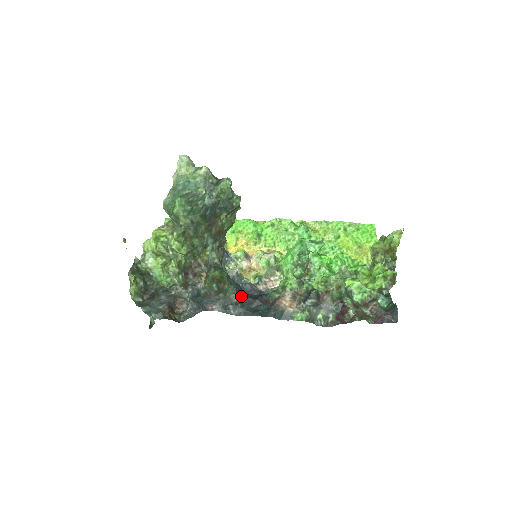
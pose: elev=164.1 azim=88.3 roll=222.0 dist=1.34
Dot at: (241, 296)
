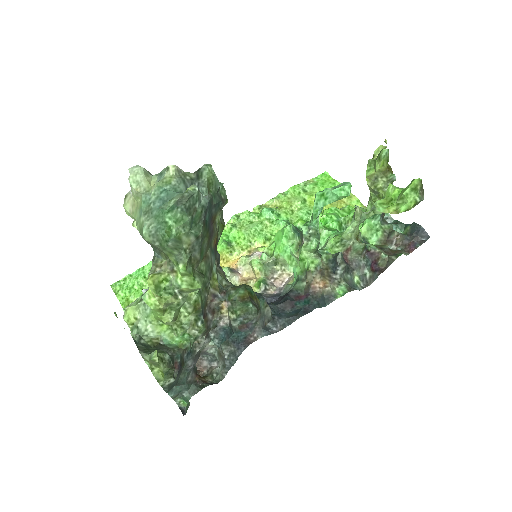
Dot at: occluded
